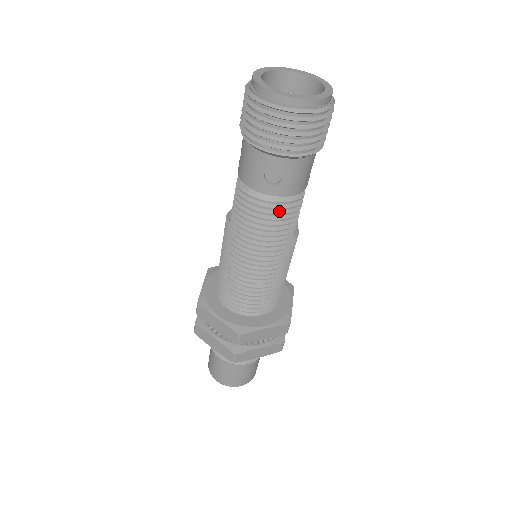
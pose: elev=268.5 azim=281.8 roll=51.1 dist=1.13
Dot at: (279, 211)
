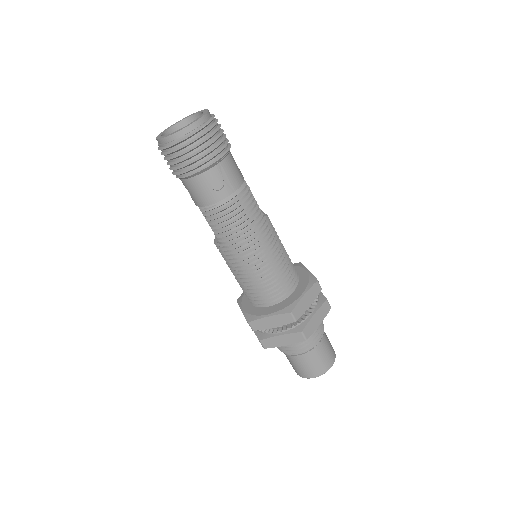
Dot at: (240, 203)
